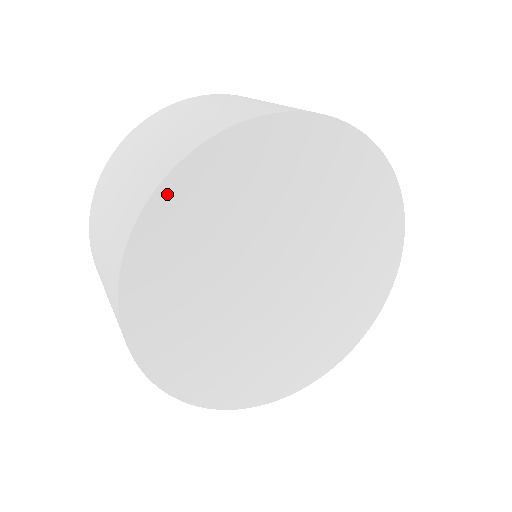
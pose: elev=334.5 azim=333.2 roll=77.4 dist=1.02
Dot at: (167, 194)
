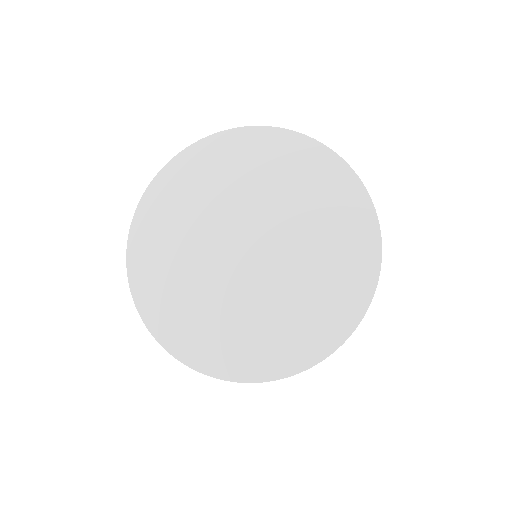
Dot at: (134, 256)
